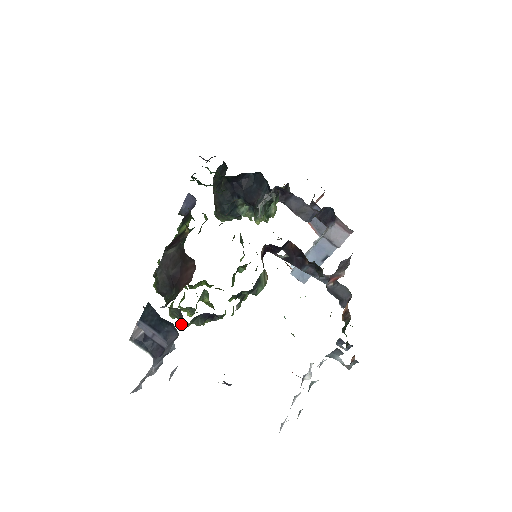
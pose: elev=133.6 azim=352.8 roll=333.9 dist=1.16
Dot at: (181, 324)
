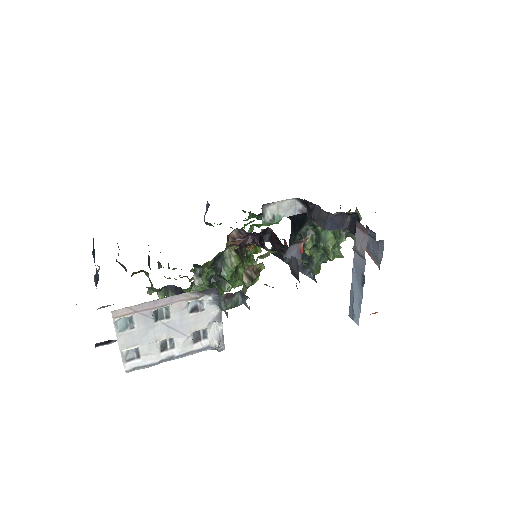
Dot at: (148, 288)
